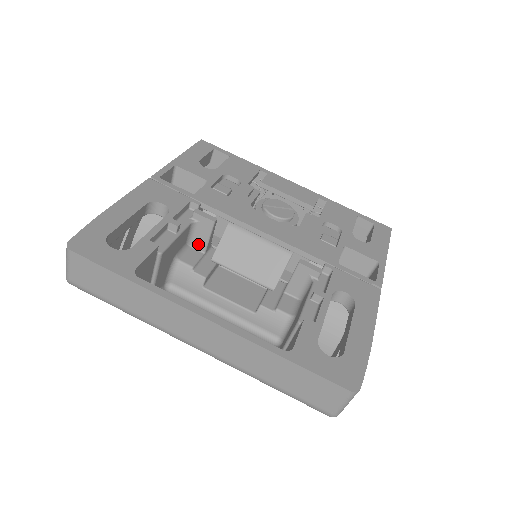
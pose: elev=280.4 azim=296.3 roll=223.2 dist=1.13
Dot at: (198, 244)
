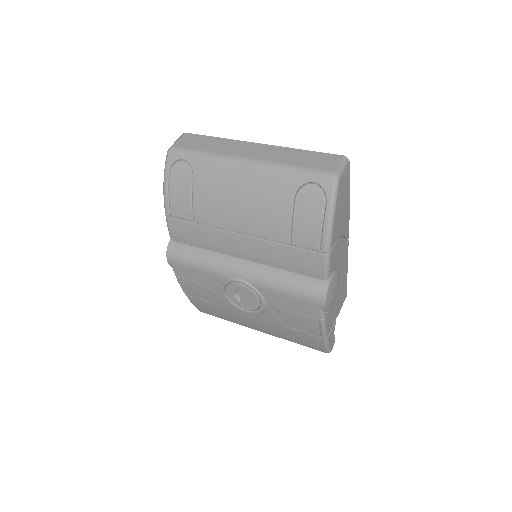
Dot at: occluded
